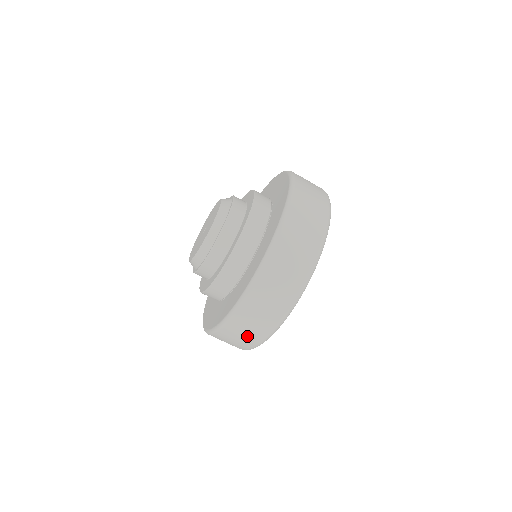
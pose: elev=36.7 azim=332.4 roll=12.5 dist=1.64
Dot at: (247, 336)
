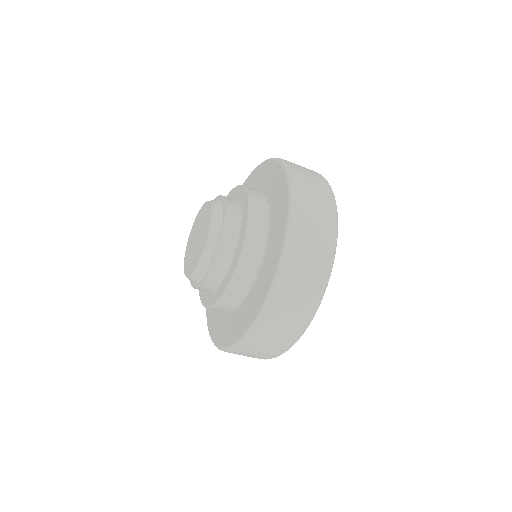
Dot at: (286, 330)
